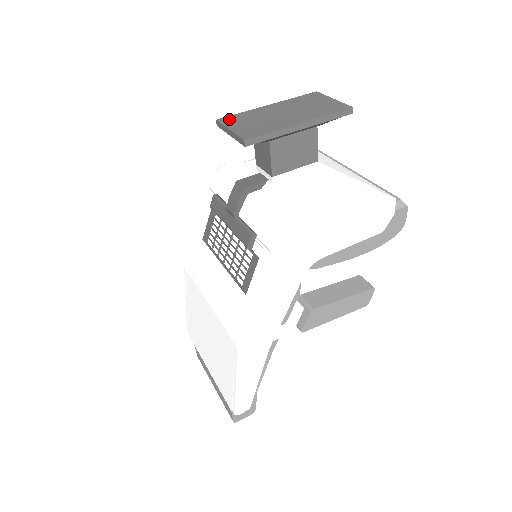
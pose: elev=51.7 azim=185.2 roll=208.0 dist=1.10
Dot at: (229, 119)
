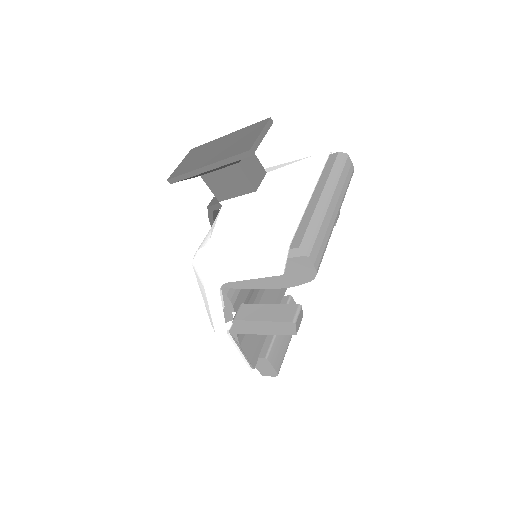
Dot at: (194, 150)
